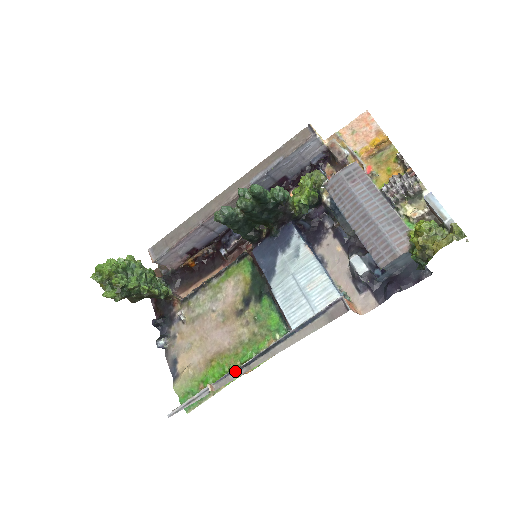
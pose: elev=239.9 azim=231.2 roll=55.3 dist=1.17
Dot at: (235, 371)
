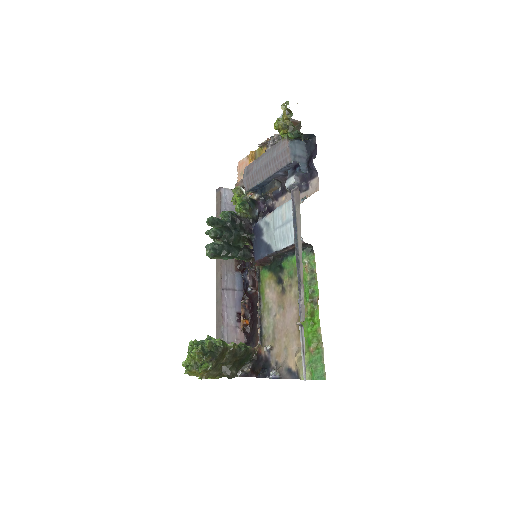
Dot at: (299, 295)
